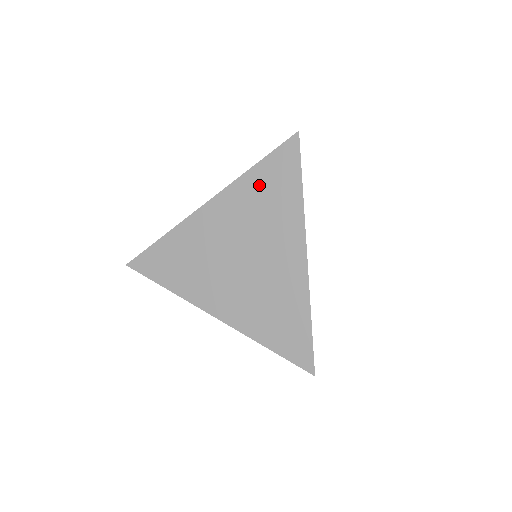
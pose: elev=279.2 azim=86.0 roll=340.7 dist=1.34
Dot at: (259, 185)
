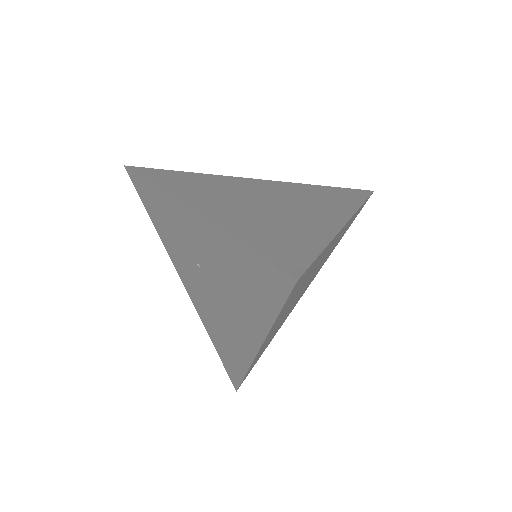
Dot at: (318, 190)
